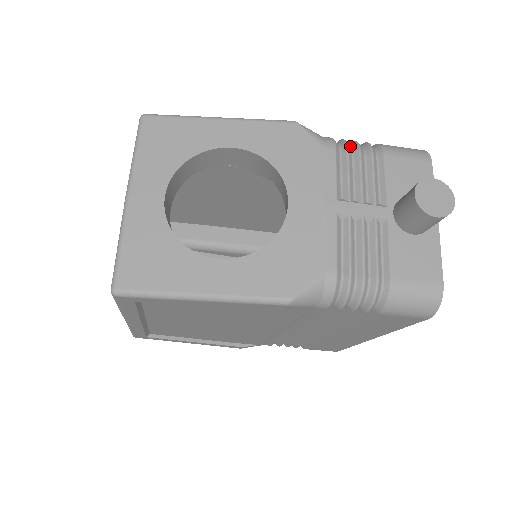
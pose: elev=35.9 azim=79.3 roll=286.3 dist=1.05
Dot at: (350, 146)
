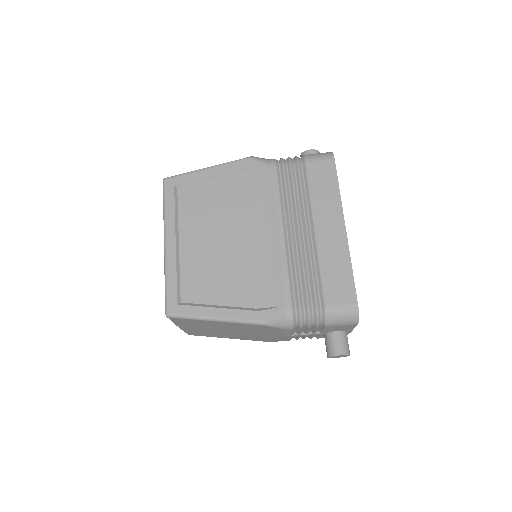
Dot at: occluded
